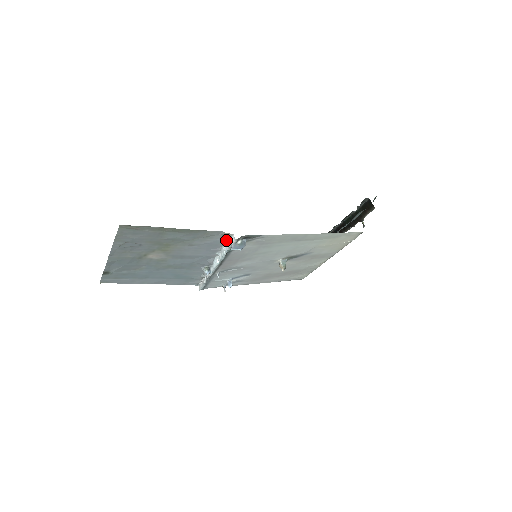
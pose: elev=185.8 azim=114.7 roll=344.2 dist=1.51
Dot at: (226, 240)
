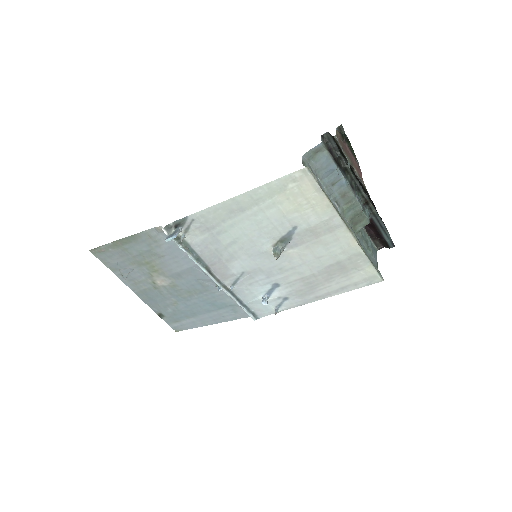
Dot at: occluded
